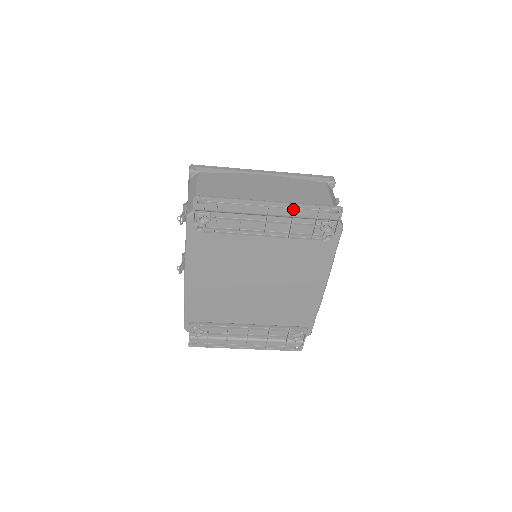
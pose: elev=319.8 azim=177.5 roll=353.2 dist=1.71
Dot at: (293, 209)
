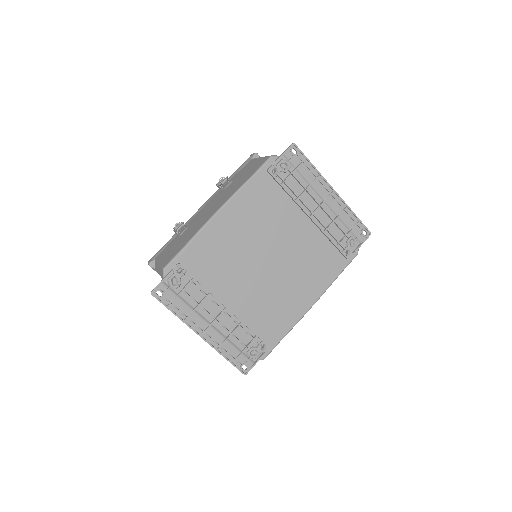
Dot at: (343, 208)
